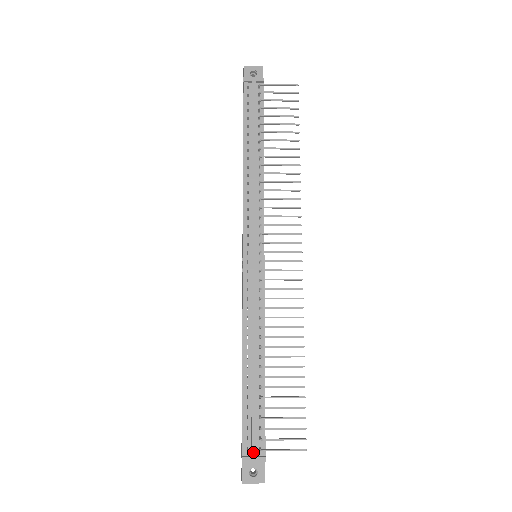
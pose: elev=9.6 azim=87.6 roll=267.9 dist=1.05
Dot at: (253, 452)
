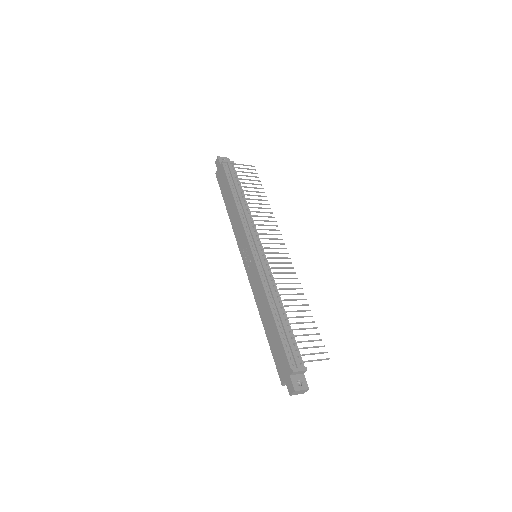
Dot at: (298, 365)
